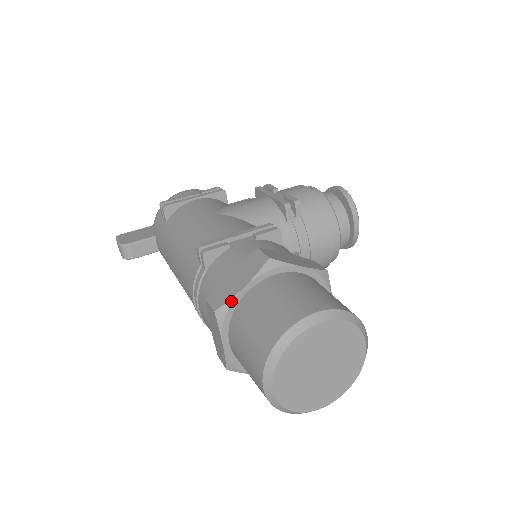
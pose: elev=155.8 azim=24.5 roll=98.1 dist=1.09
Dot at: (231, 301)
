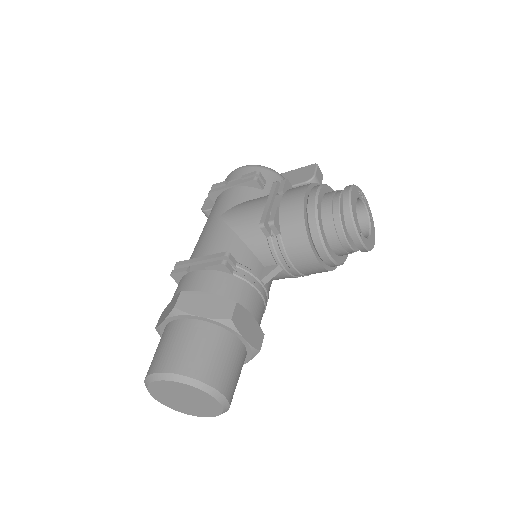
Dot at: (159, 327)
